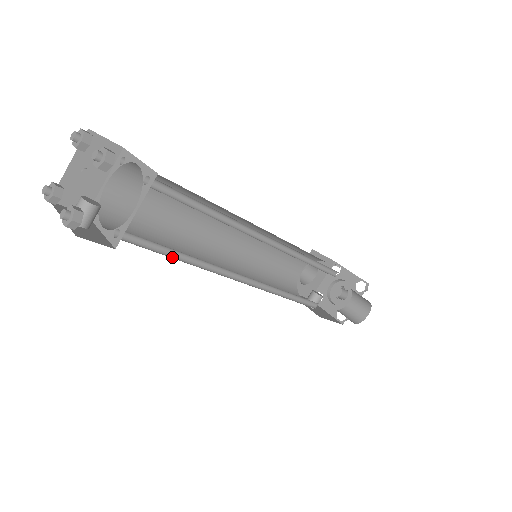
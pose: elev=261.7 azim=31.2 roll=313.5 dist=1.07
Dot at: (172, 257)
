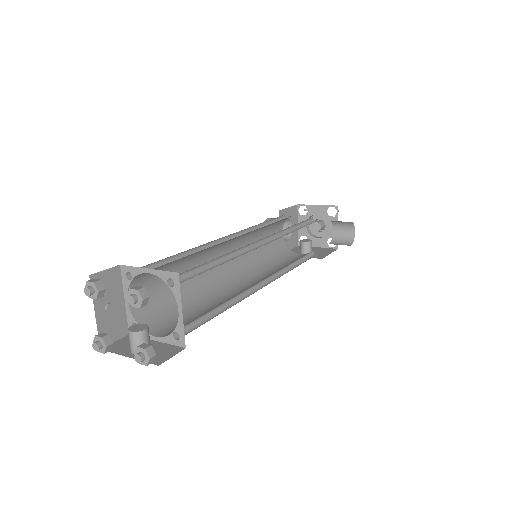
Dot at: (216, 315)
